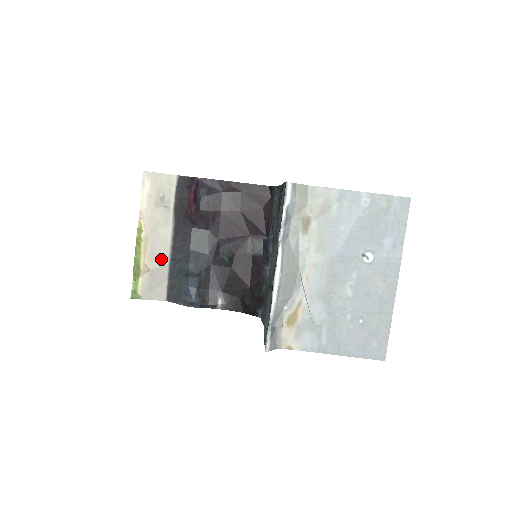
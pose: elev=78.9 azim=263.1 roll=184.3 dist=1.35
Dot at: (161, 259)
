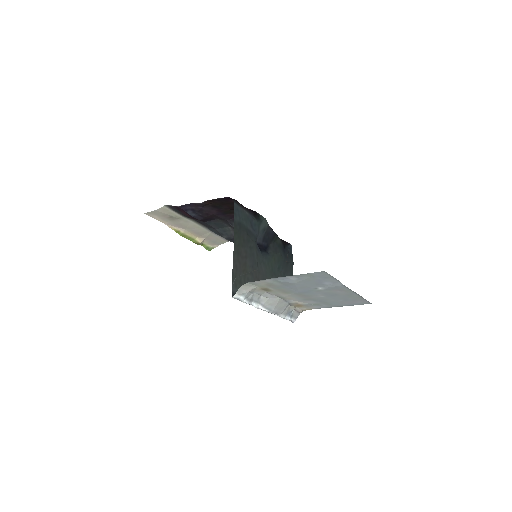
Dot at: (205, 233)
